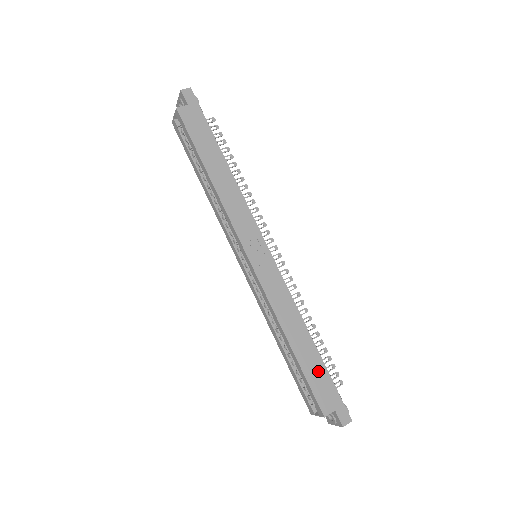
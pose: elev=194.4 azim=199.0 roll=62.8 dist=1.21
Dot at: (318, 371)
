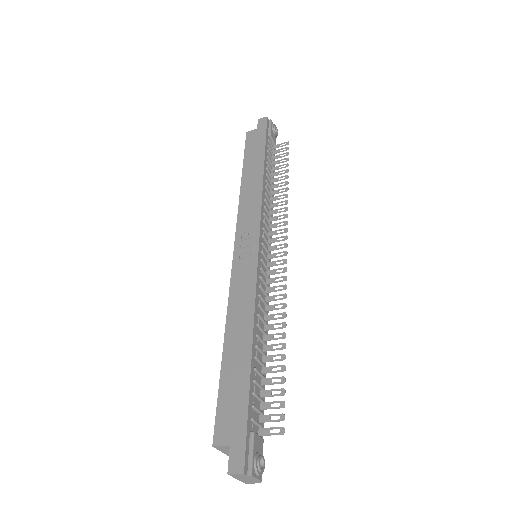
Dot at: (237, 386)
